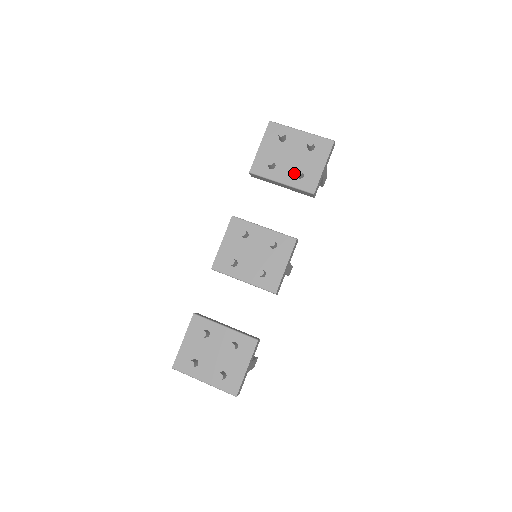
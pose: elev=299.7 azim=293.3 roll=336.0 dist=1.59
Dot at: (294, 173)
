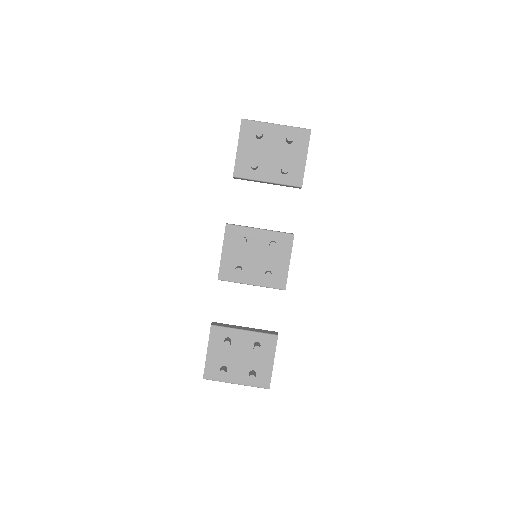
Dot at: (278, 170)
